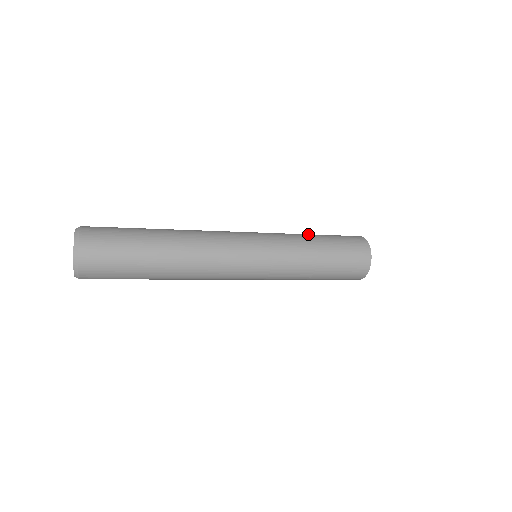
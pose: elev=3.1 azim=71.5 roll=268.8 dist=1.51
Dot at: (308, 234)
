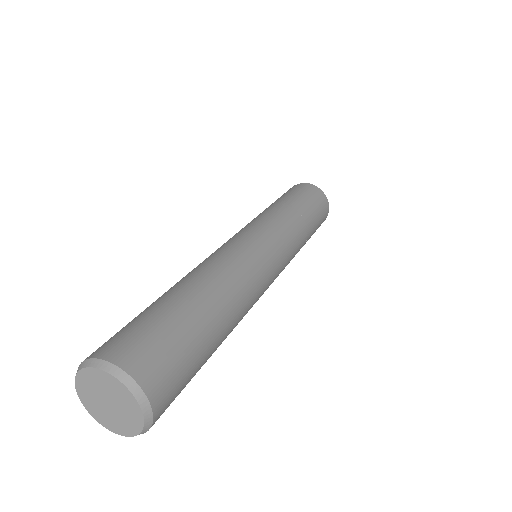
Dot at: (280, 204)
